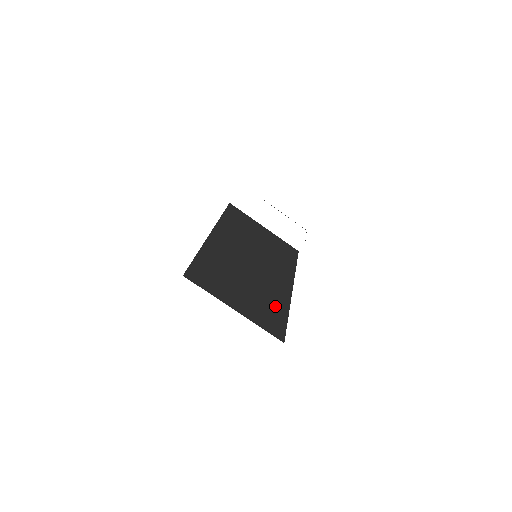
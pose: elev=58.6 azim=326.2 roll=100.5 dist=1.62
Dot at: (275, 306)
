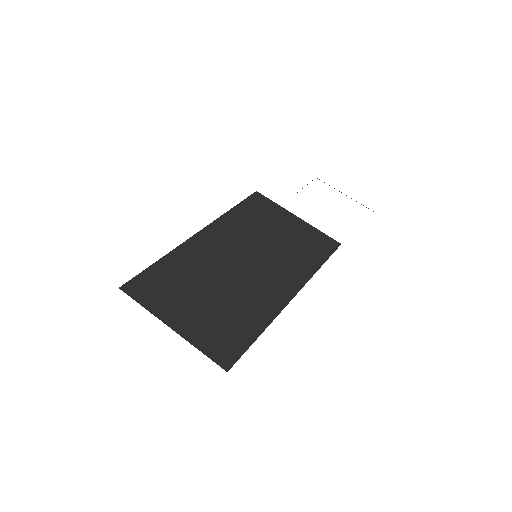
Dot at: (245, 322)
